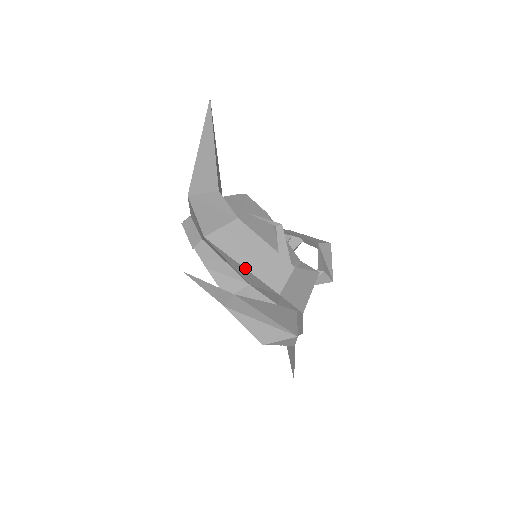
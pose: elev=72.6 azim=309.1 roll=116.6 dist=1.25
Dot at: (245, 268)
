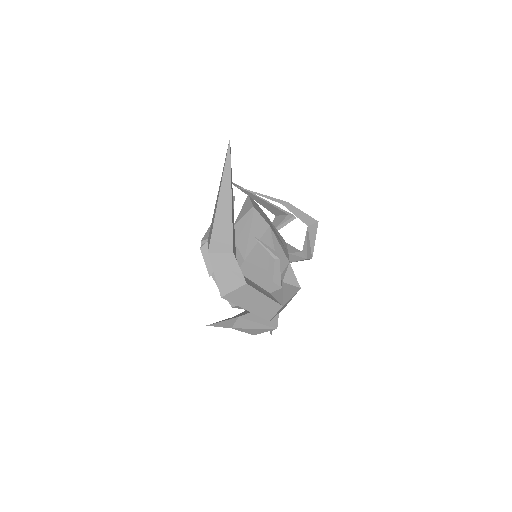
Dot at: occluded
